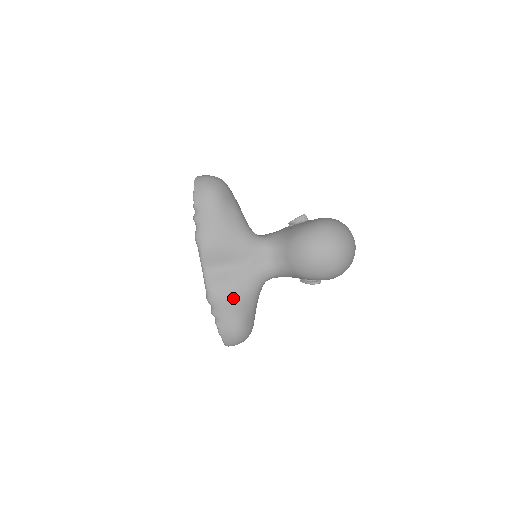
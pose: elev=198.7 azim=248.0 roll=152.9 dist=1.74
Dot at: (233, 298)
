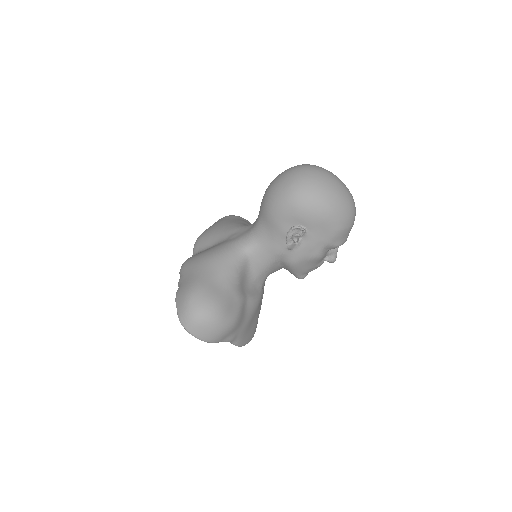
Dot at: (200, 259)
